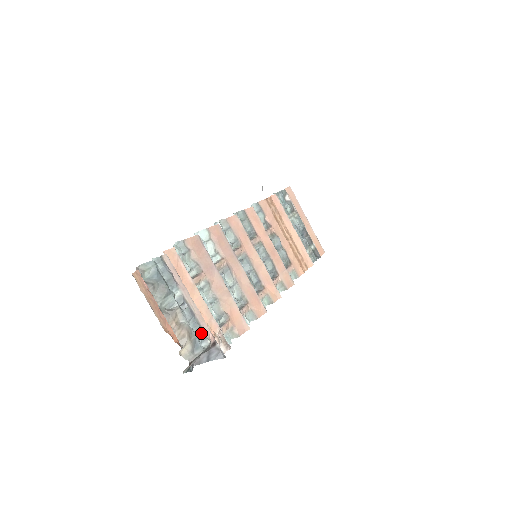
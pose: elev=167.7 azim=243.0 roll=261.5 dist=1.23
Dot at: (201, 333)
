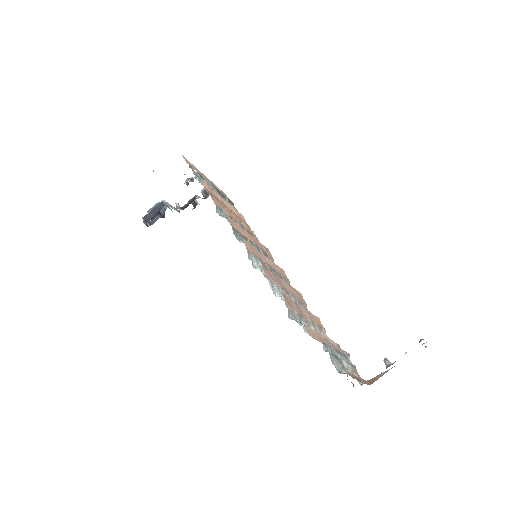
Dot at: (347, 358)
